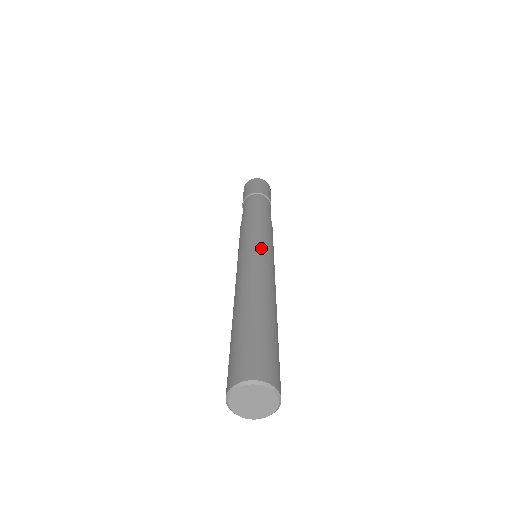
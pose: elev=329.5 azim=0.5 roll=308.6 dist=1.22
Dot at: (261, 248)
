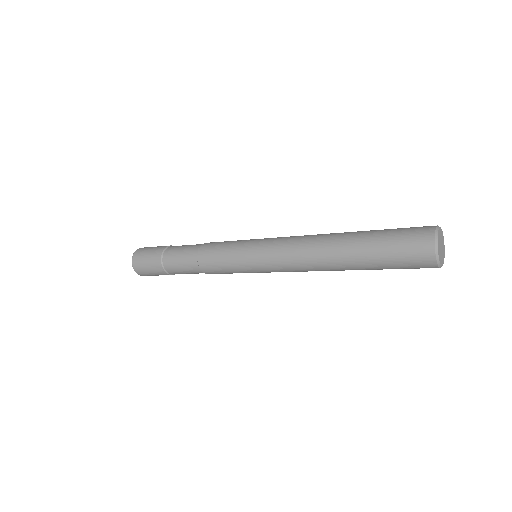
Dot at: occluded
